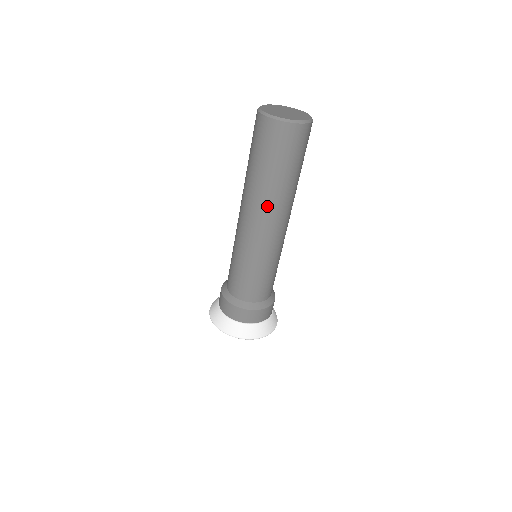
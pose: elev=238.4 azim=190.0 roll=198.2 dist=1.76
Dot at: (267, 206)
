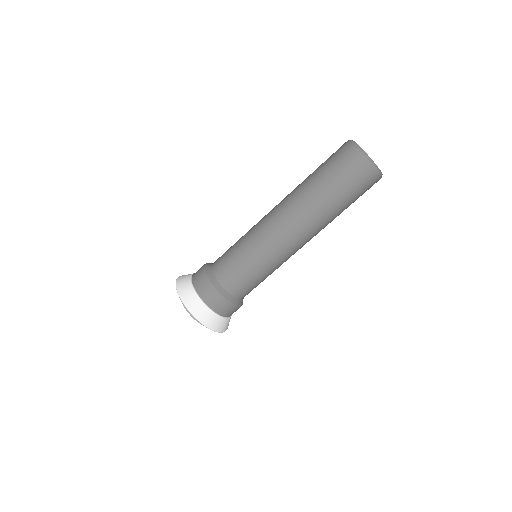
Dot at: (313, 223)
